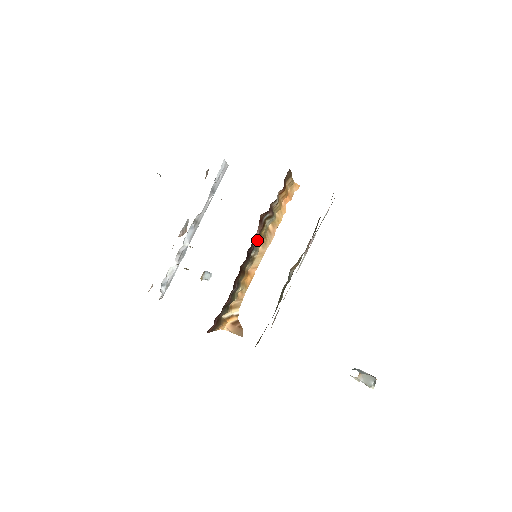
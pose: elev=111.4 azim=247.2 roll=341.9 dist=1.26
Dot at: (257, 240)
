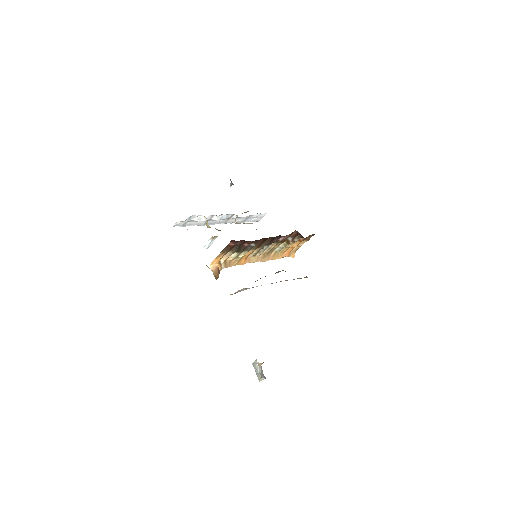
Dot at: (273, 245)
